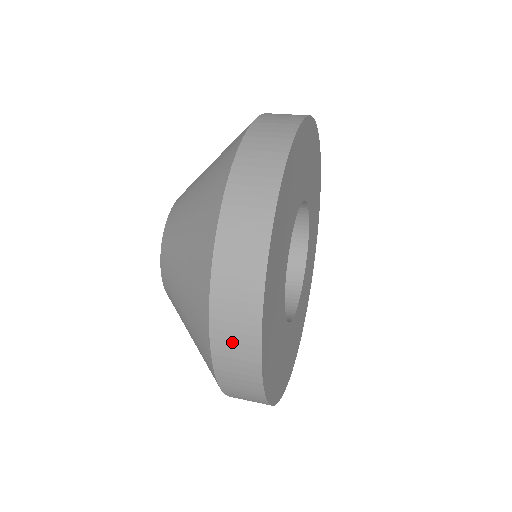
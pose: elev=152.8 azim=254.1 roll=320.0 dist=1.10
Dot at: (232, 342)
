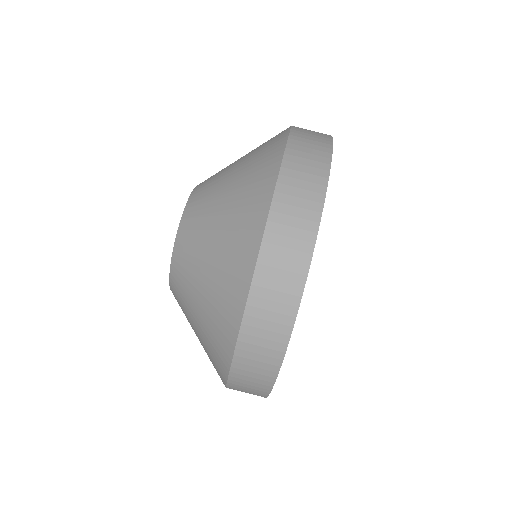
Dot at: occluded
